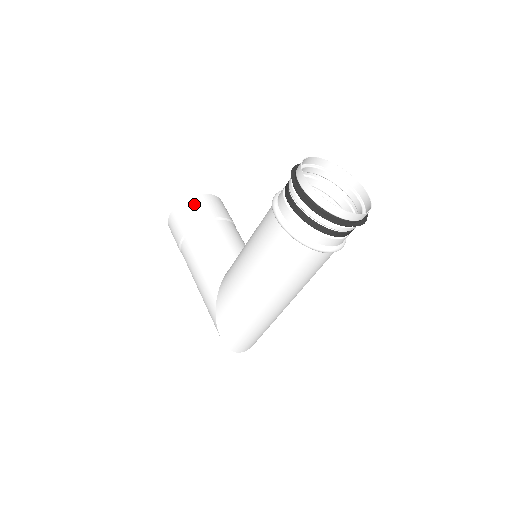
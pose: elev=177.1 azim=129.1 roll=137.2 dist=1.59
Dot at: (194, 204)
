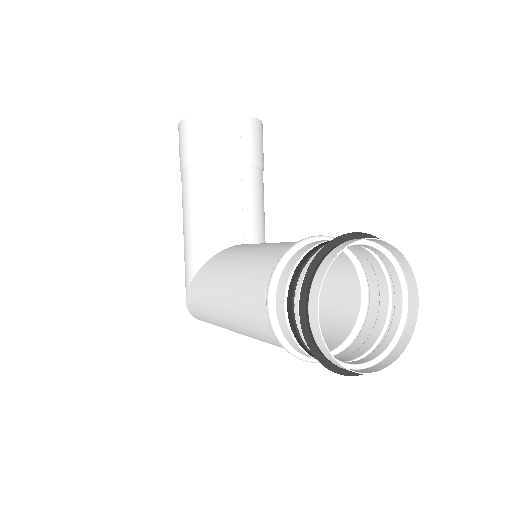
Dot at: (212, 128)
